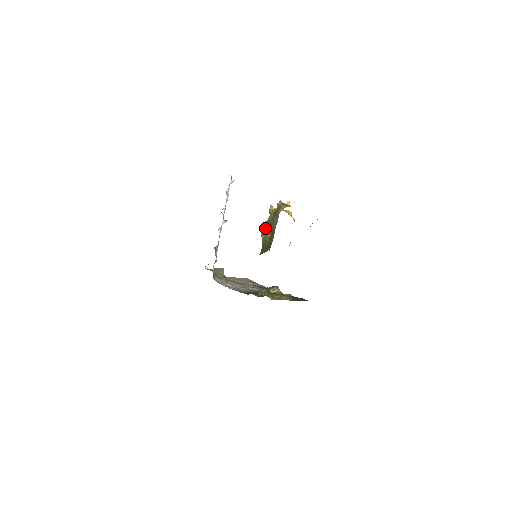
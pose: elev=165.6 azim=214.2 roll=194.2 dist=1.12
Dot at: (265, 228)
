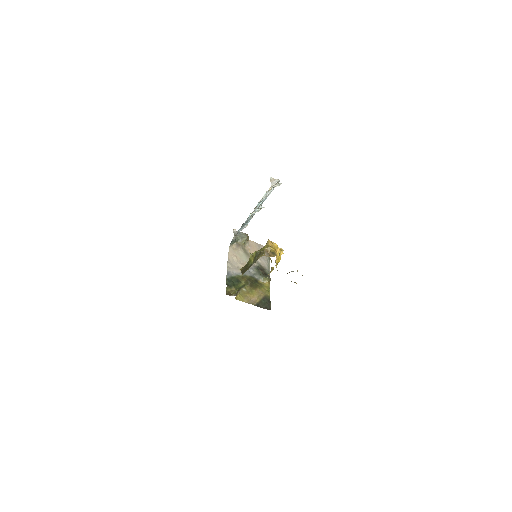
Dot at: (253, 255)
